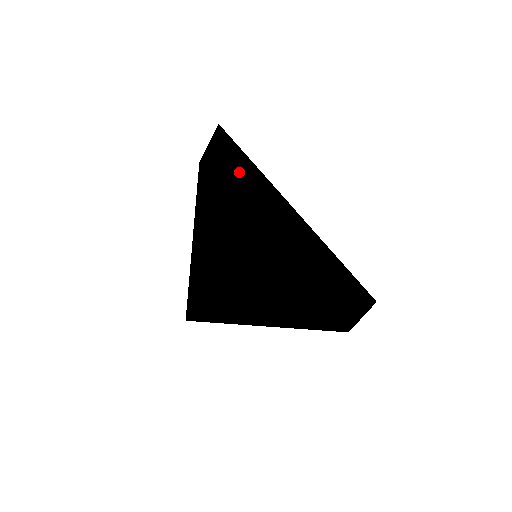
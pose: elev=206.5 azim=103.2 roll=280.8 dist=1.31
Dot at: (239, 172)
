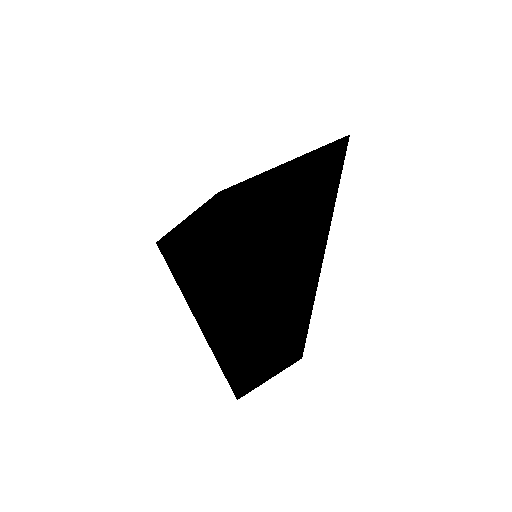
Dot at: (326, 171)
